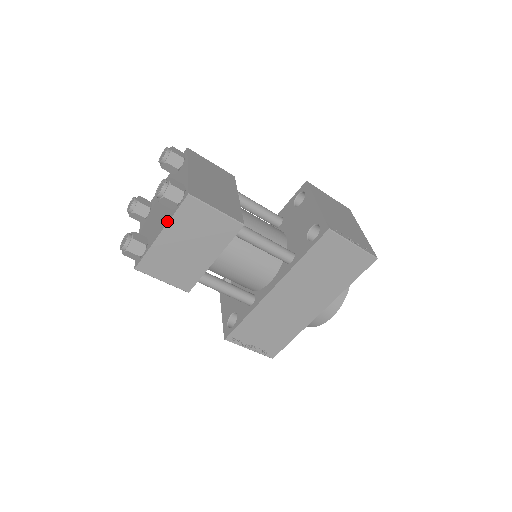
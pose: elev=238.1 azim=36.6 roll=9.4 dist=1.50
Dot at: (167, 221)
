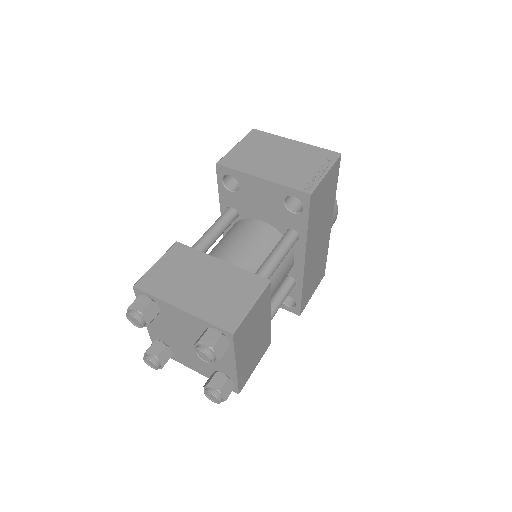
Dot at: (232, 358)
